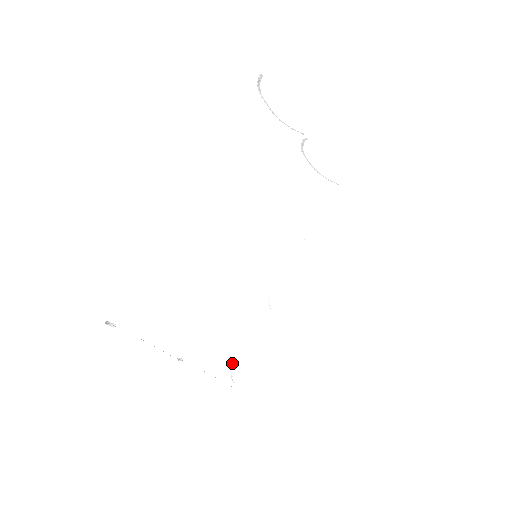
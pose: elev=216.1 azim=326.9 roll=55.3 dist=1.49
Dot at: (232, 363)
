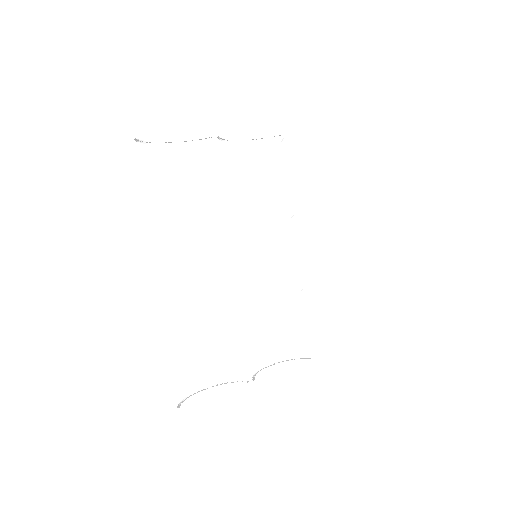
Dot at: (302, 338)
